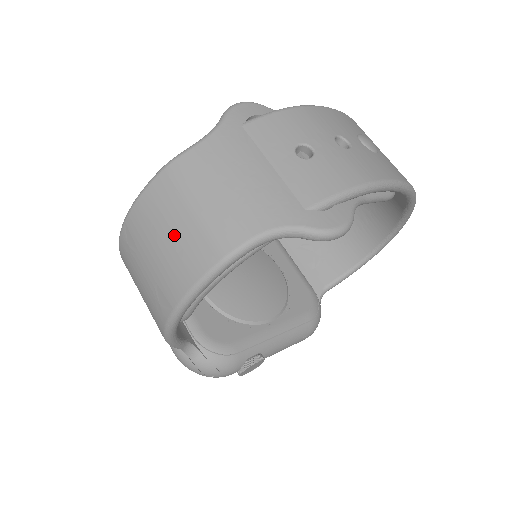
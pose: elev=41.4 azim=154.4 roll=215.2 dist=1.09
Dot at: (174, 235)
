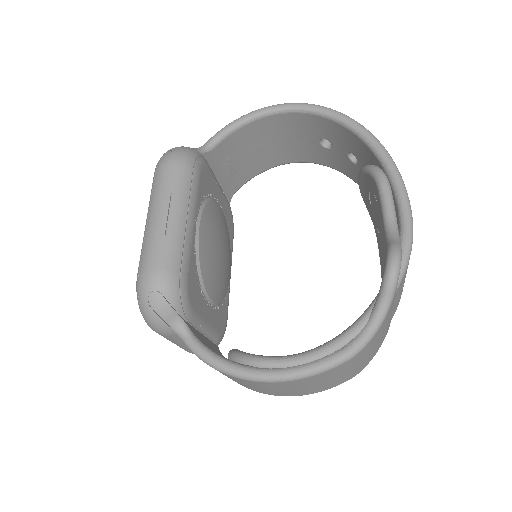
Dot at: (329, 382)
